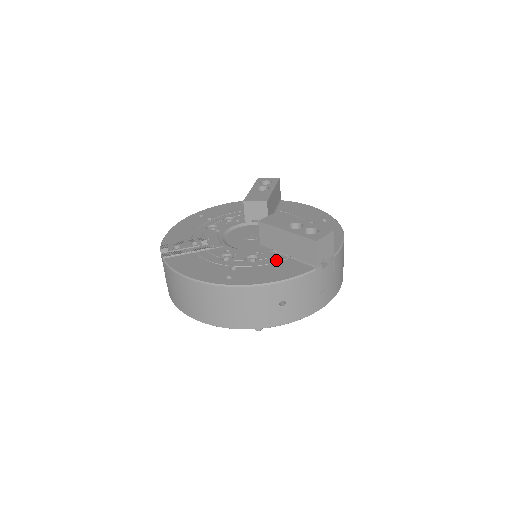
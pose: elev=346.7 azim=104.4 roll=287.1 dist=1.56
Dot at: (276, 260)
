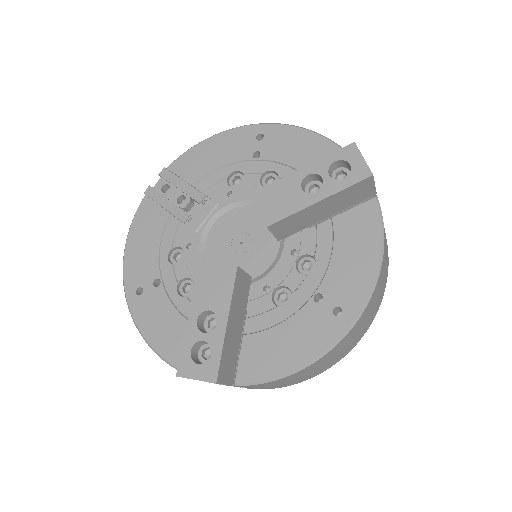
Dot at: occluded
